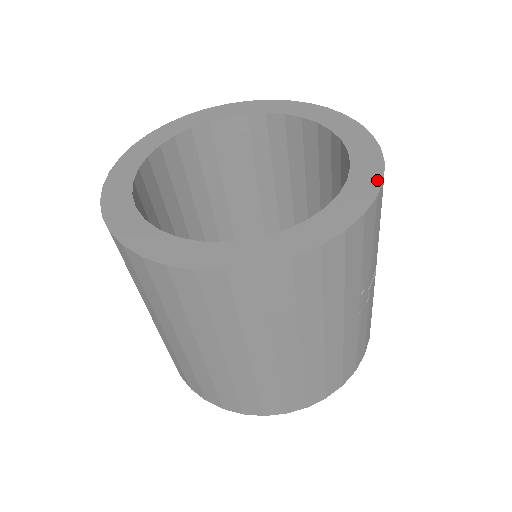
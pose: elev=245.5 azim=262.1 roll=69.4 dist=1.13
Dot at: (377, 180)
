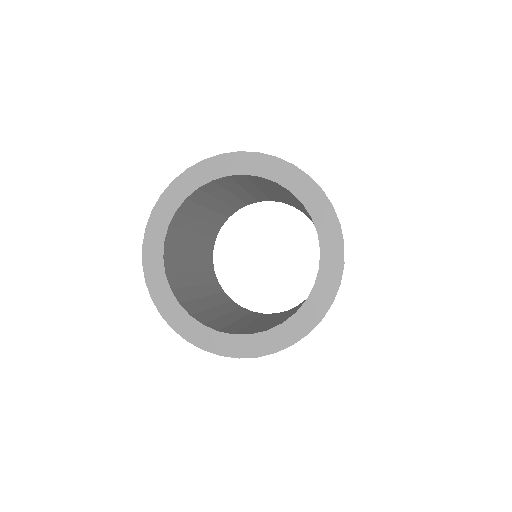
Dot at: (340, 247)
